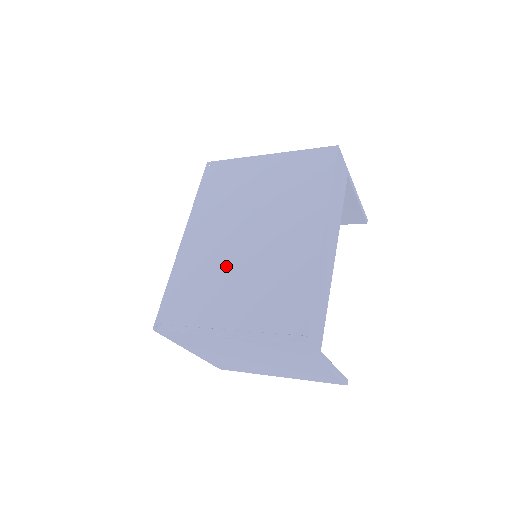
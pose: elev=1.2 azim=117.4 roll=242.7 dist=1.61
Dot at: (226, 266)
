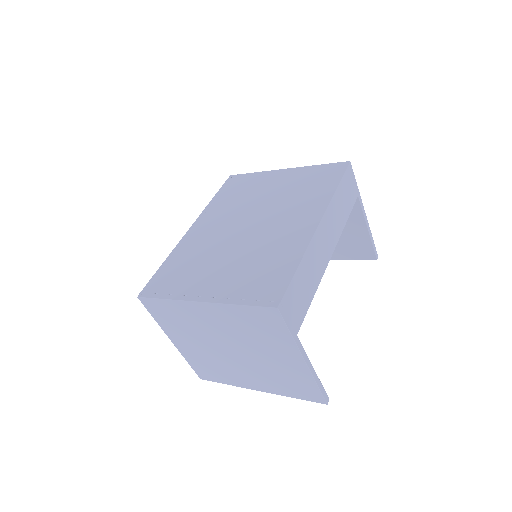
Dot at: (222, 248)
